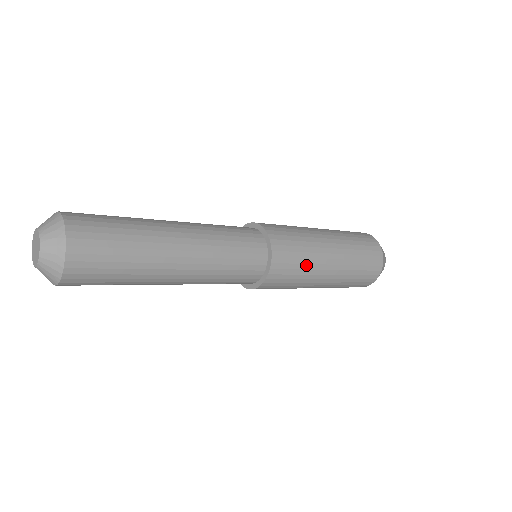
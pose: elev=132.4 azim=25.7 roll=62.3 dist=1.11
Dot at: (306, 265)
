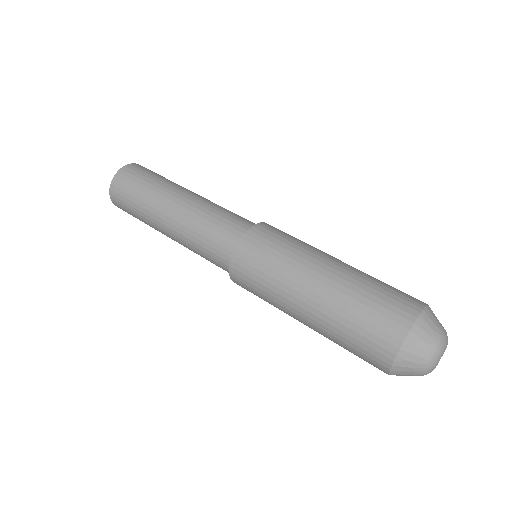
Dot at: (280, 261)
